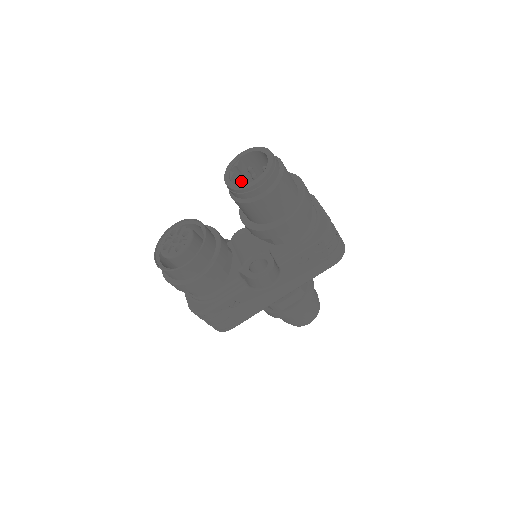
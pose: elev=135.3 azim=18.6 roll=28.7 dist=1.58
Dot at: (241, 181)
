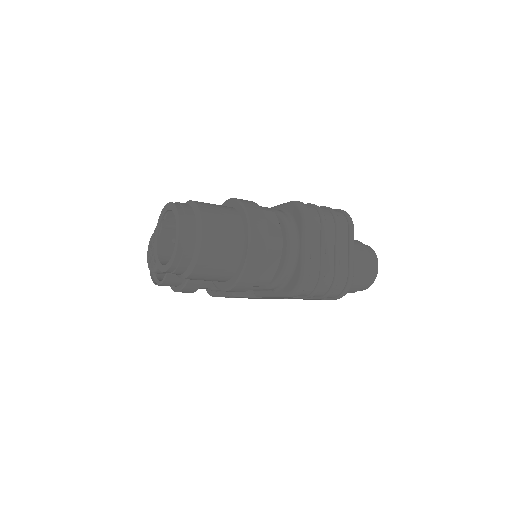
Dot at: (172, 239)
